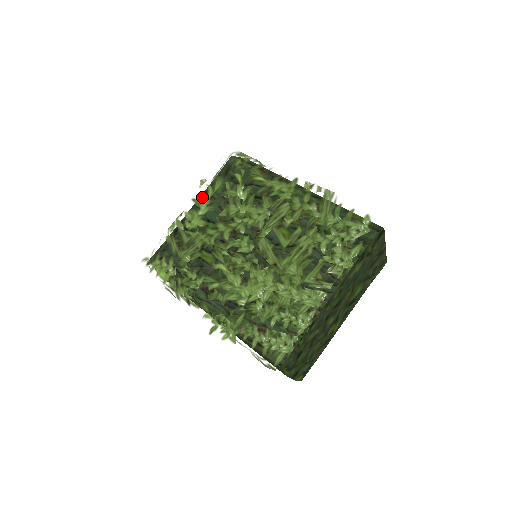
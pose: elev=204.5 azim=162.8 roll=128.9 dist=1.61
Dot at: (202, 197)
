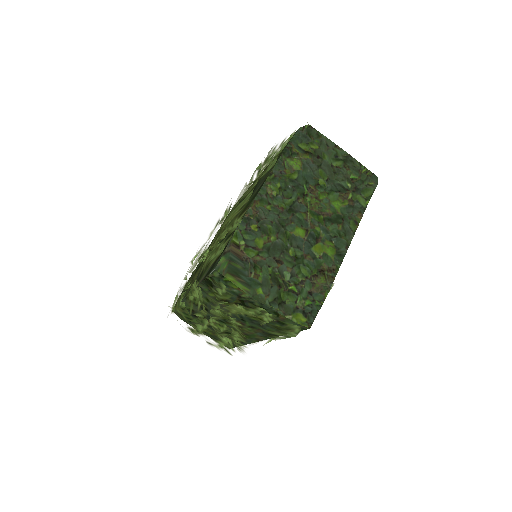
Dot at: (206, 241)
